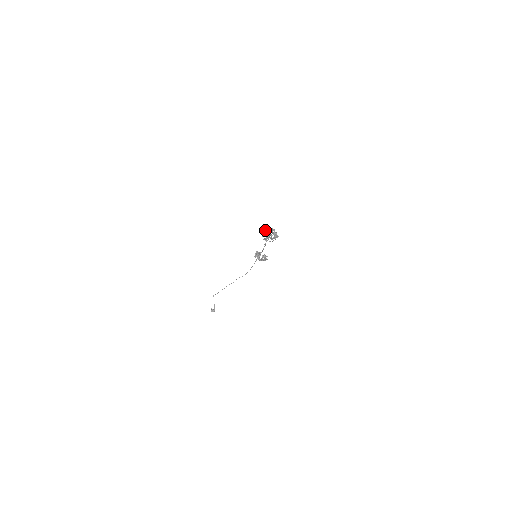
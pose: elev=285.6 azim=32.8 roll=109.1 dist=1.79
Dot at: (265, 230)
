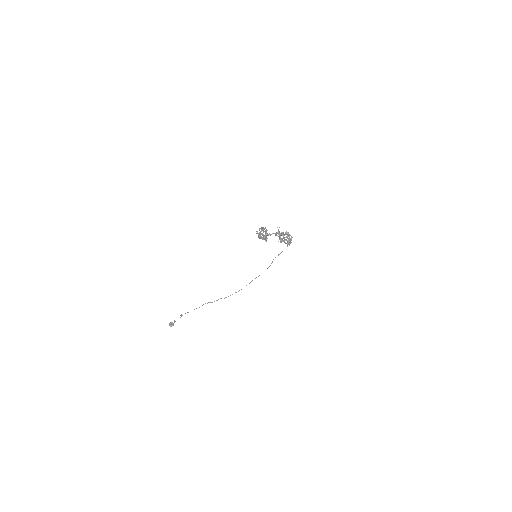
Dot at: occluded
